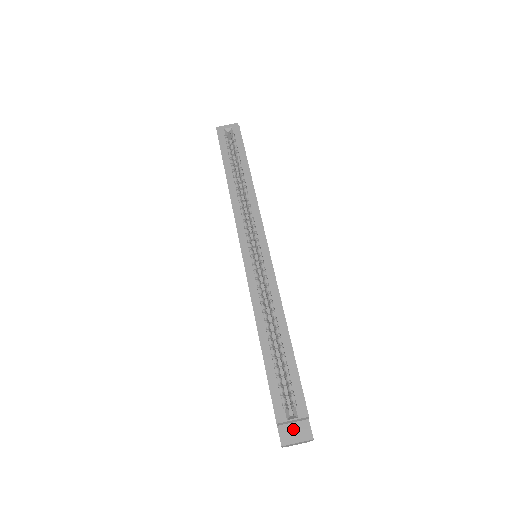
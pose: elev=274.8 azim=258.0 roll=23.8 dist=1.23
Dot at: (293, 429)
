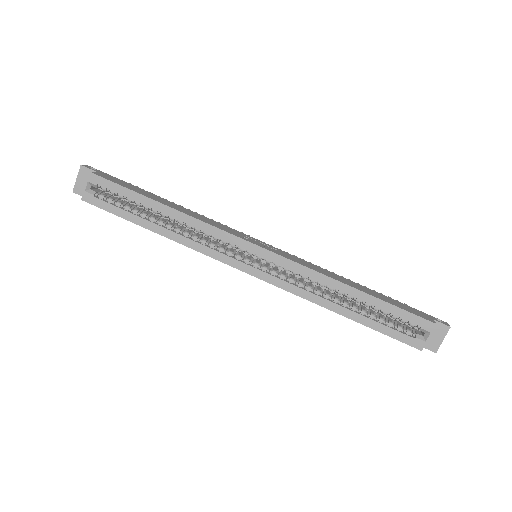
Dot at: (431, 336)
